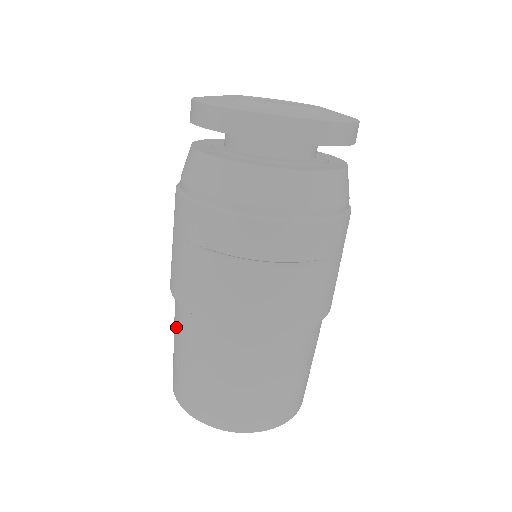
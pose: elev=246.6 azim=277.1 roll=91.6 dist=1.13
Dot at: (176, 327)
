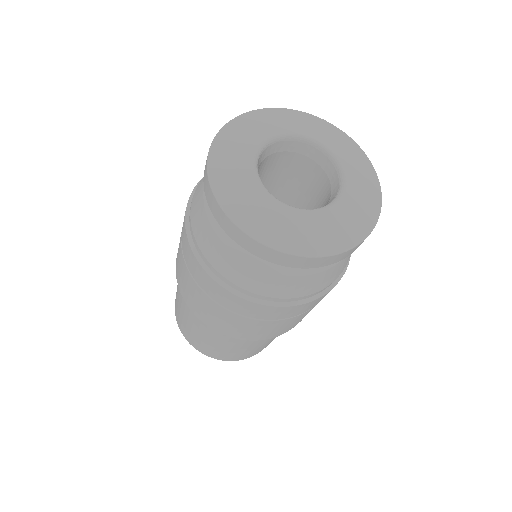
Dot at: (178, 288)
